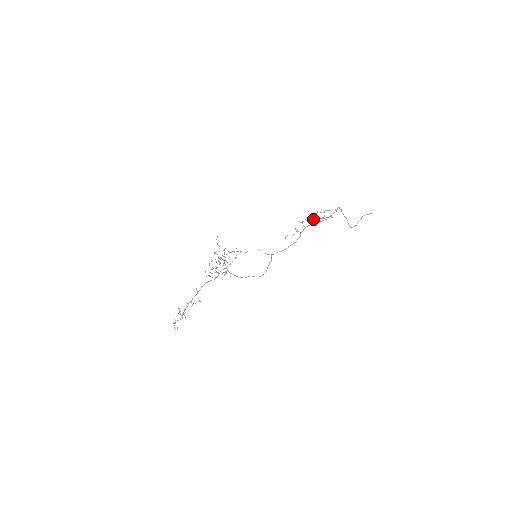
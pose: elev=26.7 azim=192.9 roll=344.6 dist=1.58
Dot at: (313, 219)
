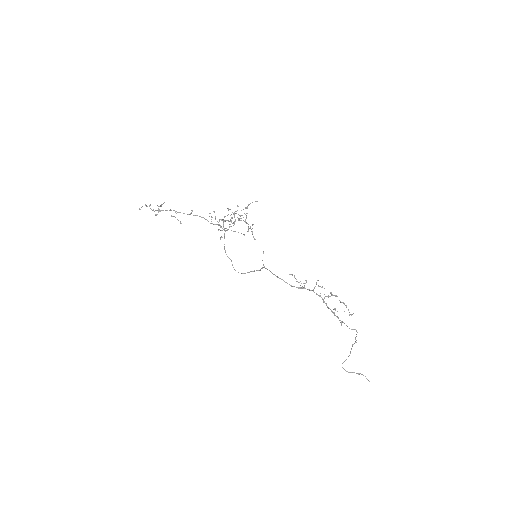
Dot at: (327, 296)
